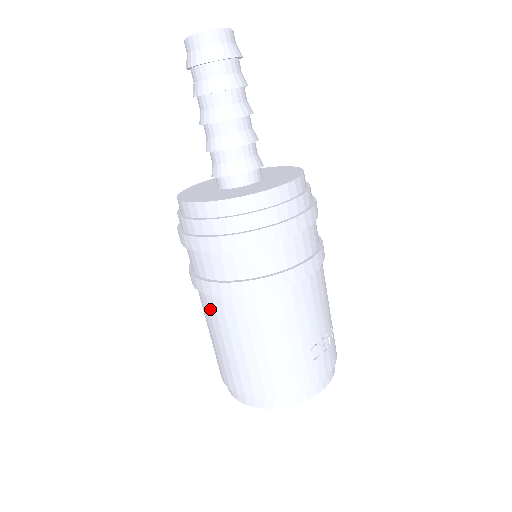
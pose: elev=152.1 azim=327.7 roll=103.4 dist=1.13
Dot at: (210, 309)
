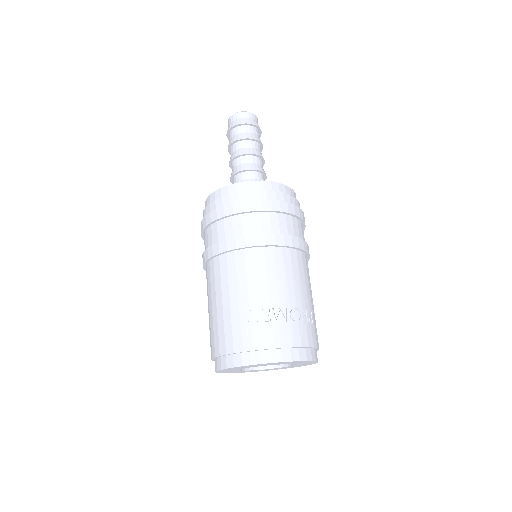
Dot at: occluded
